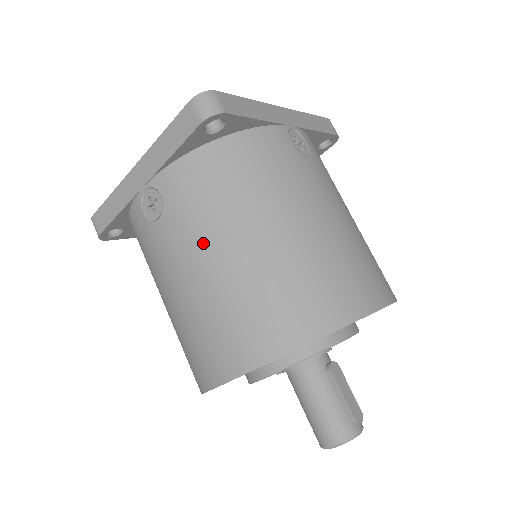
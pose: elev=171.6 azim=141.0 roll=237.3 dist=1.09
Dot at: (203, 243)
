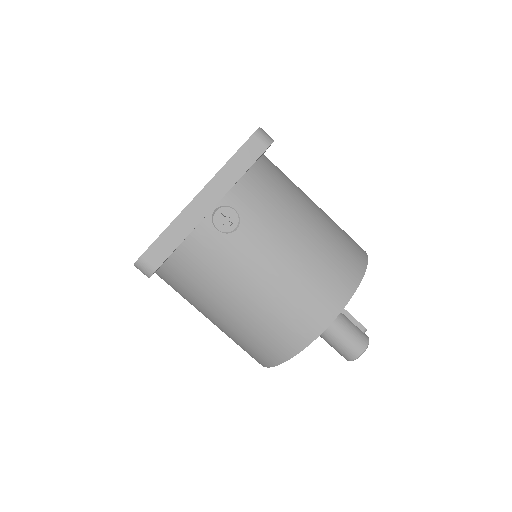
Dot at: (284, 233)
